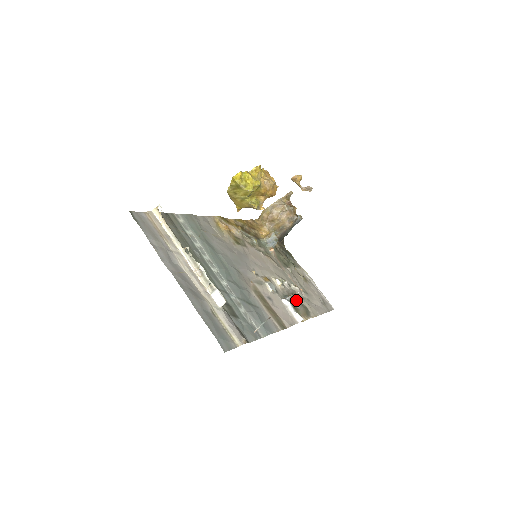
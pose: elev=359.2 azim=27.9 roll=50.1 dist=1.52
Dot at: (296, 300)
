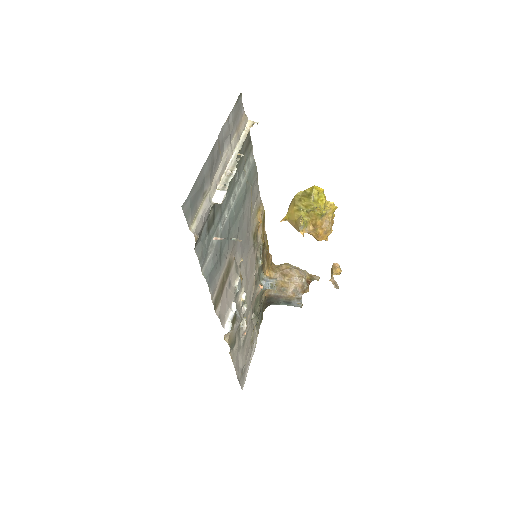
Dot at: (239, 321)
